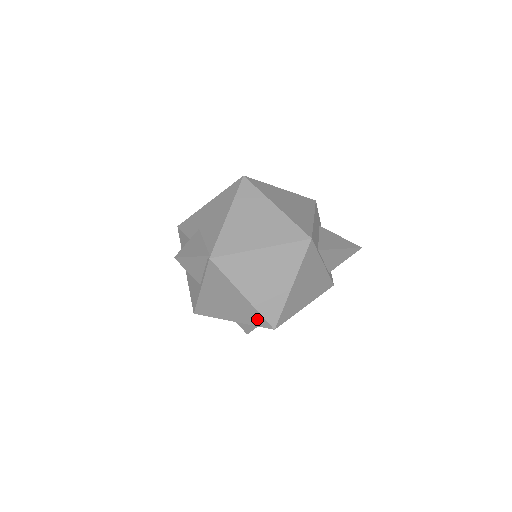
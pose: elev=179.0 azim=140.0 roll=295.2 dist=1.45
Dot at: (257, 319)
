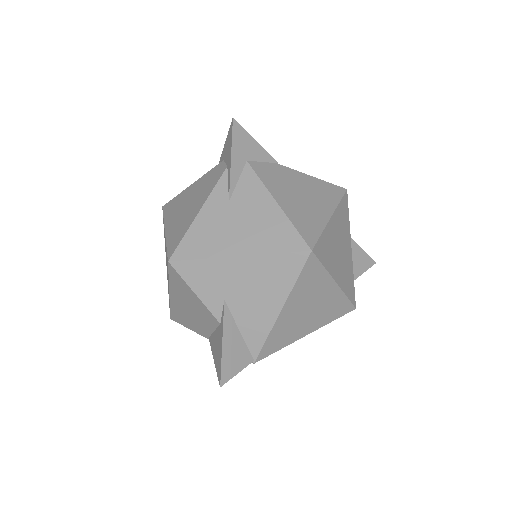
Dot at: occluded
